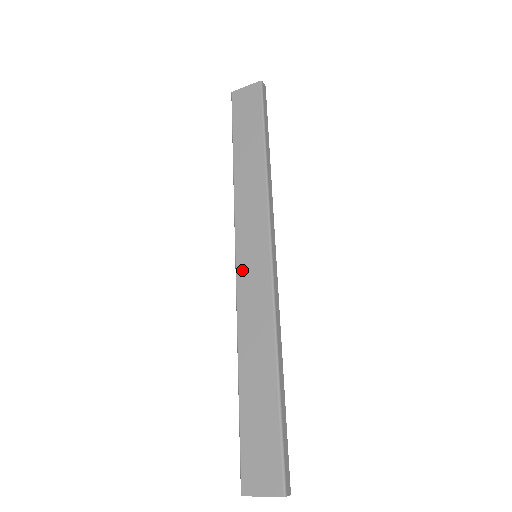
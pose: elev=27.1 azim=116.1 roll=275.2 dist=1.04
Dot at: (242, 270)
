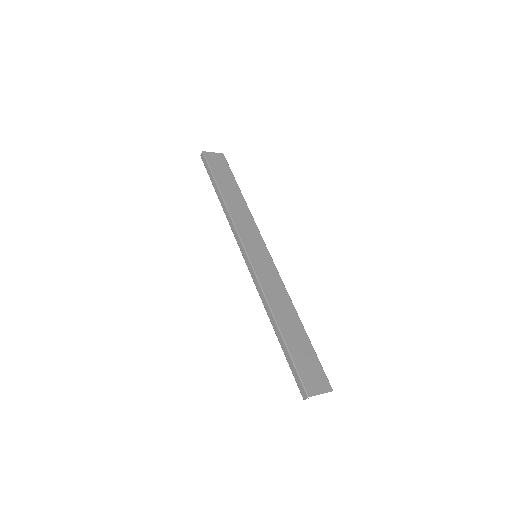
Dot at: (255, 261)
